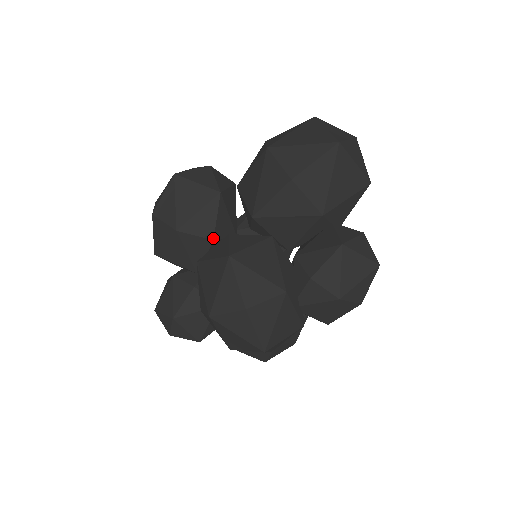
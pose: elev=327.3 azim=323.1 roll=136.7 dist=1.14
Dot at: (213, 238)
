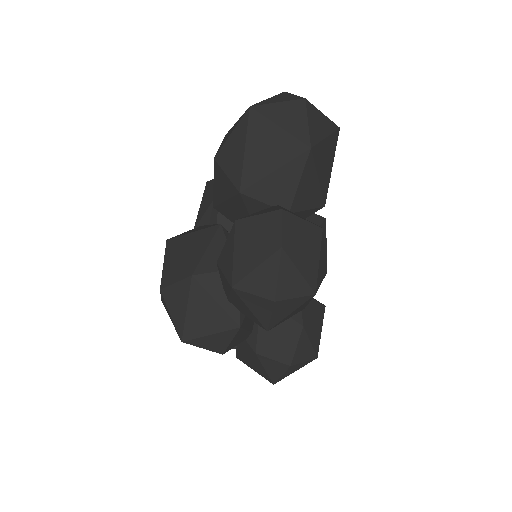
Dot at: occluded
